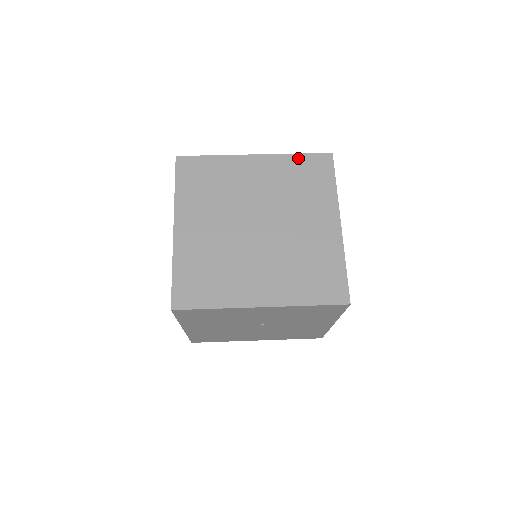
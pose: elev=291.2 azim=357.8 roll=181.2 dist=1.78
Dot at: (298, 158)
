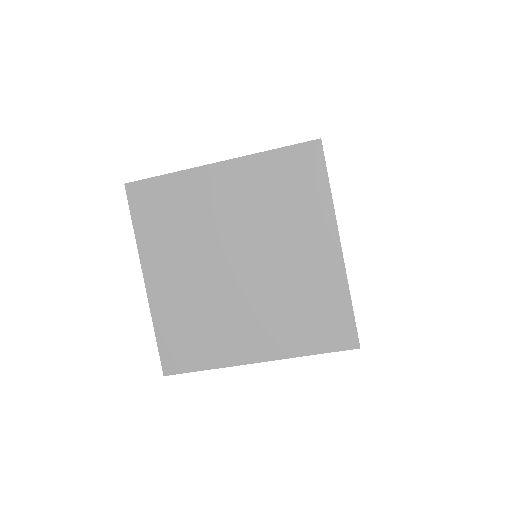
Dot at: (275, 156)
